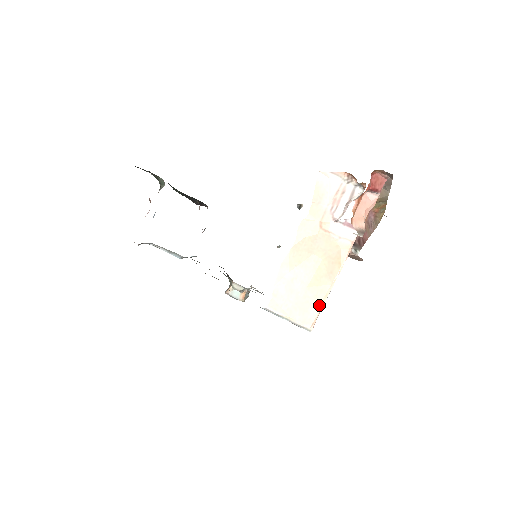
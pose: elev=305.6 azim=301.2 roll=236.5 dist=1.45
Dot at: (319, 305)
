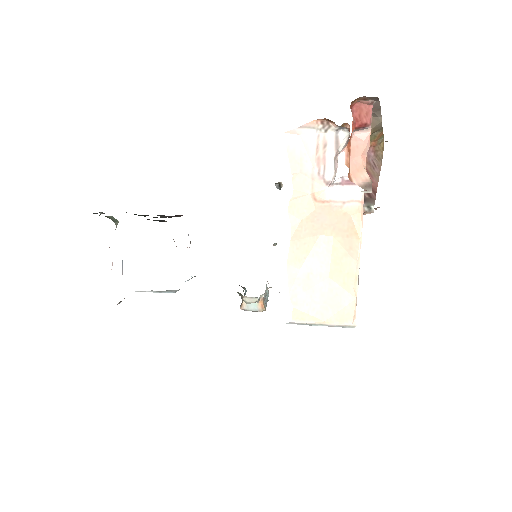
Dot at: (352, 293)
